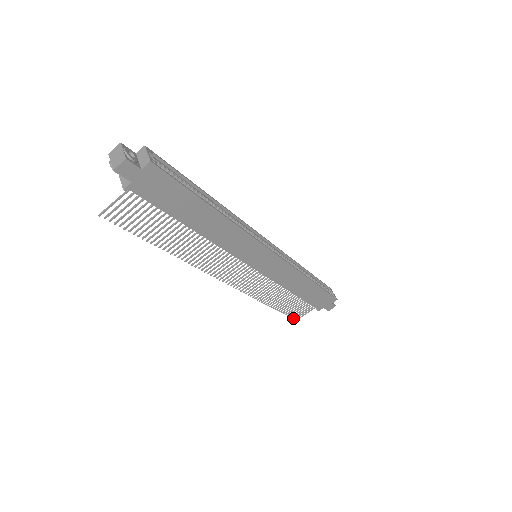
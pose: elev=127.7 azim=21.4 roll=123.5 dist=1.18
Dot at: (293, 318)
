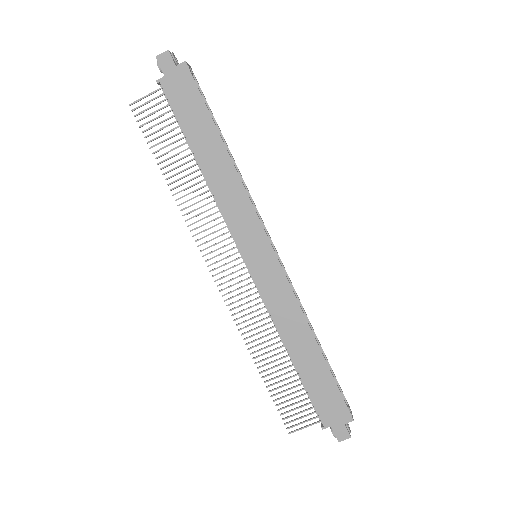
Dot at: (286, 423)
